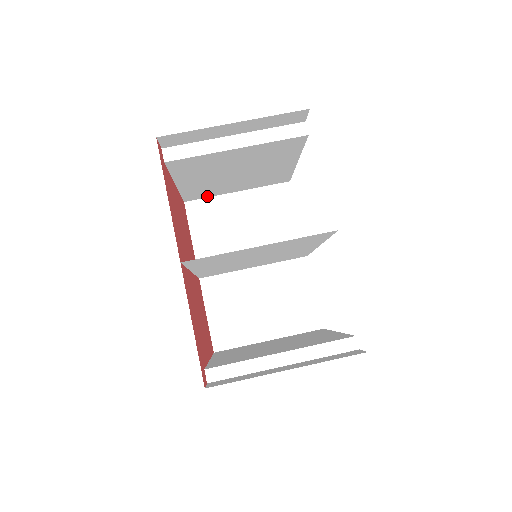
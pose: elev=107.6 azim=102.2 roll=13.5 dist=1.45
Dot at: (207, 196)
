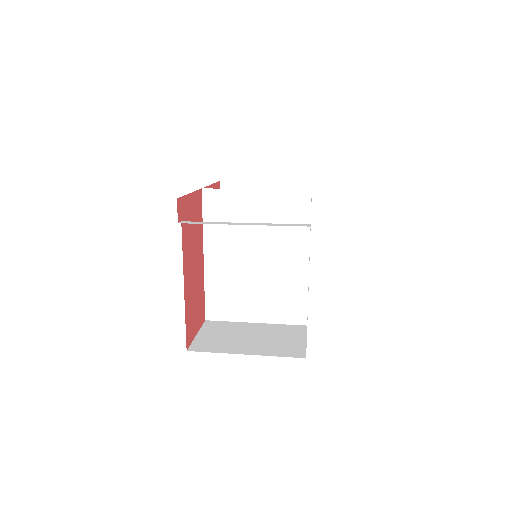
Dot at: occluded
